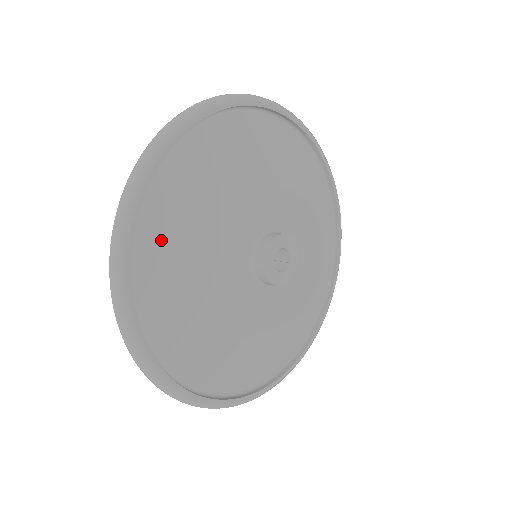
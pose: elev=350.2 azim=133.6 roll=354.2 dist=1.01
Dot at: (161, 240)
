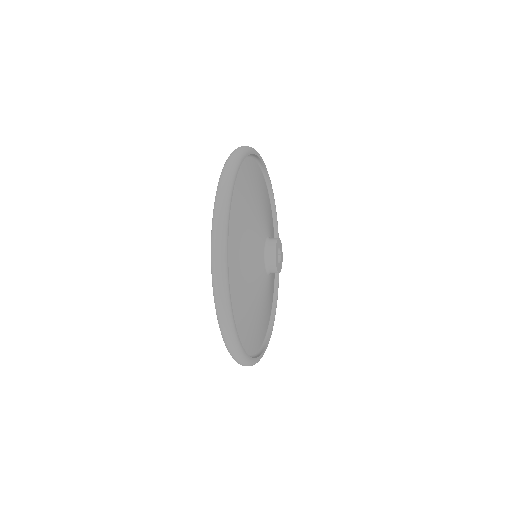
Dot at: (234, 277)
